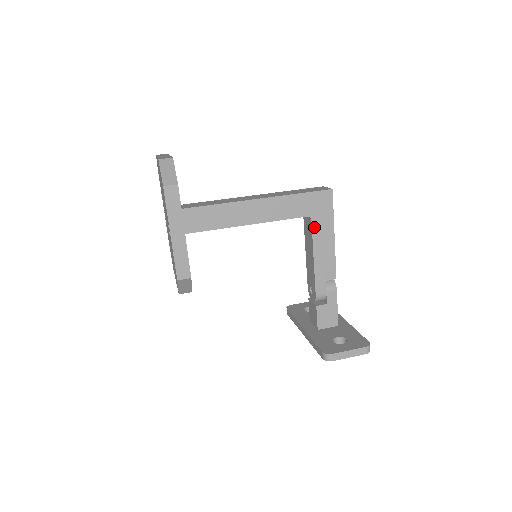
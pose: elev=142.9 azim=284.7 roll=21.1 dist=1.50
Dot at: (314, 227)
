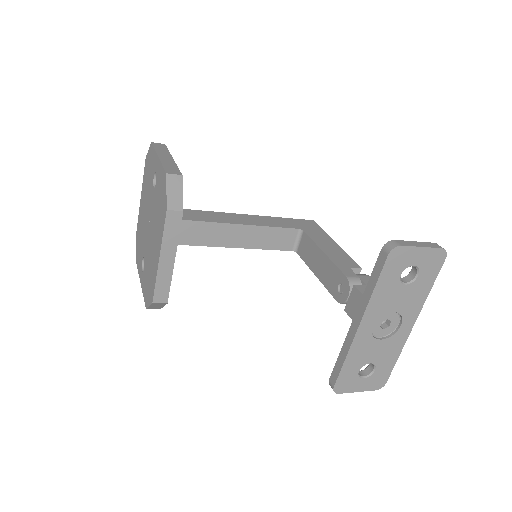
Dot at: (310, 235)
